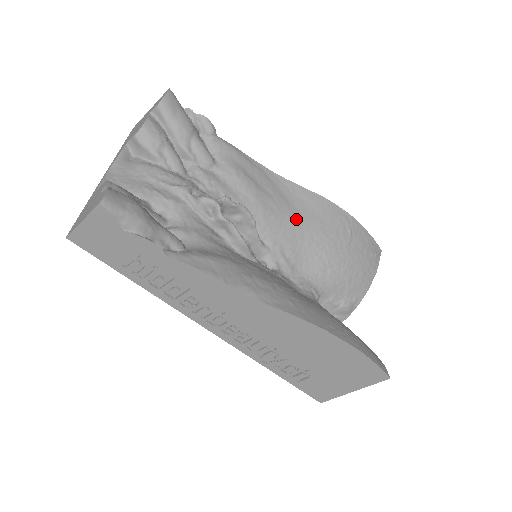
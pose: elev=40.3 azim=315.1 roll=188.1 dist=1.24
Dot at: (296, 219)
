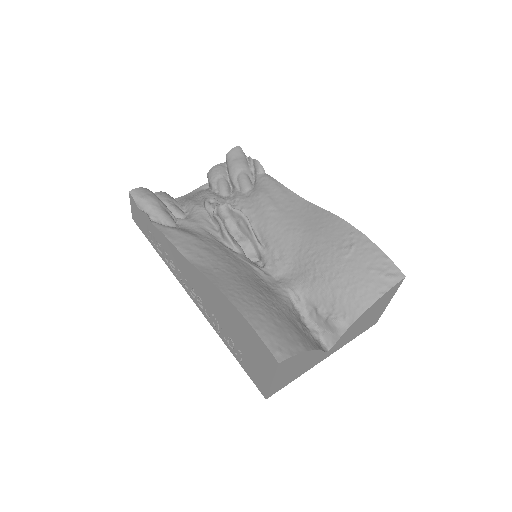
Dot at: (298, 230)
